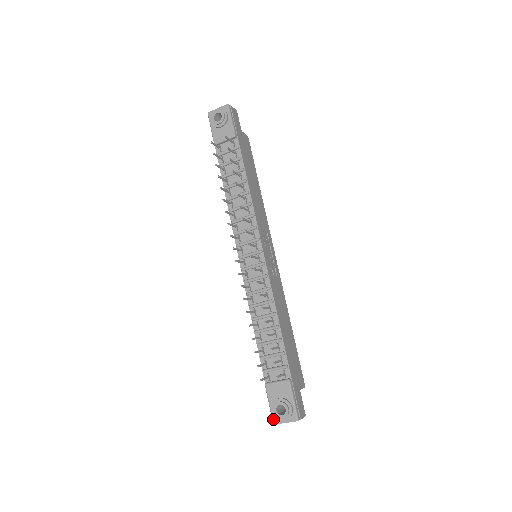
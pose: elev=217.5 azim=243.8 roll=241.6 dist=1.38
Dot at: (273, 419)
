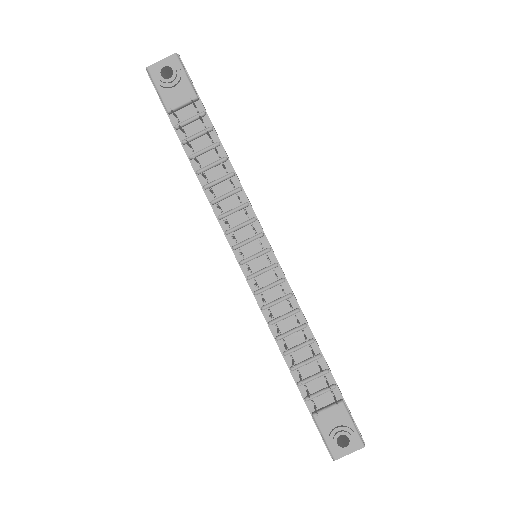
Dot at: (333, 454)
